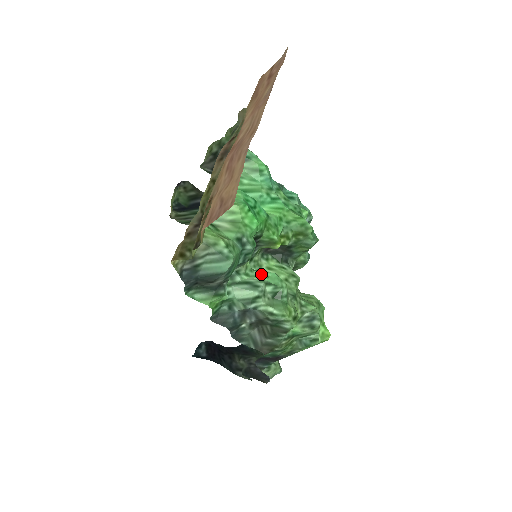
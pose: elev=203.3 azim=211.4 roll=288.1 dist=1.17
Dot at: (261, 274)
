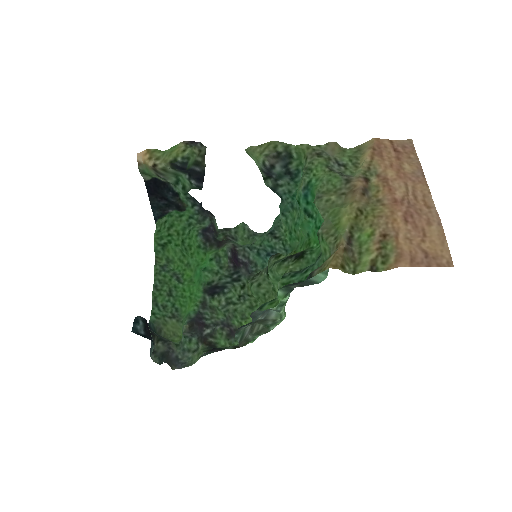
Dot at: occluded
